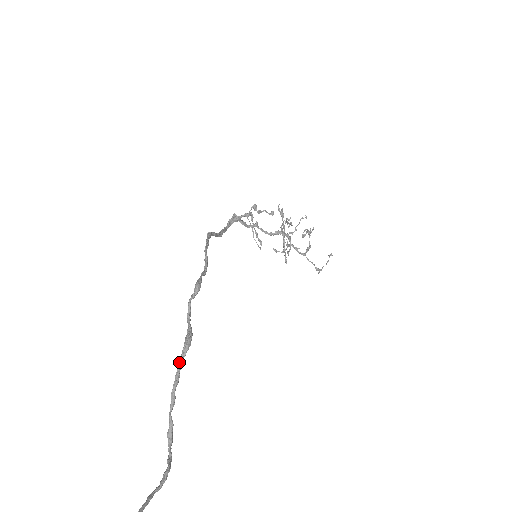
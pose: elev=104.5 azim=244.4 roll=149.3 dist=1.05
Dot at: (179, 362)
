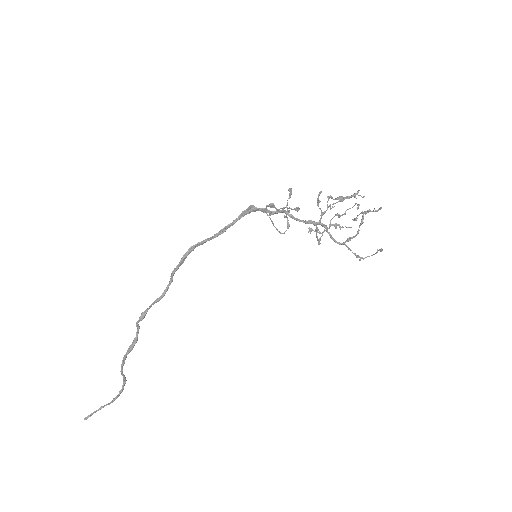
Dot at: (124, 356)
